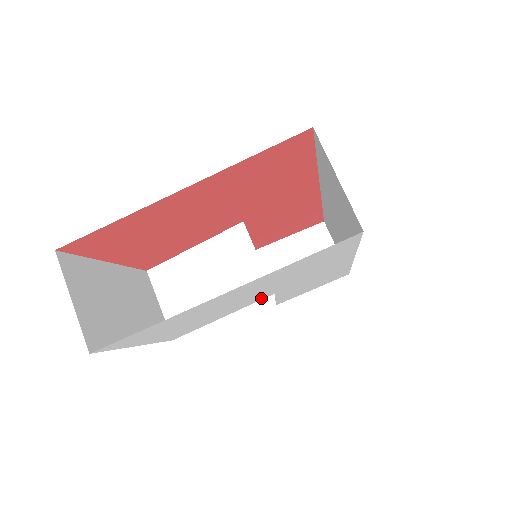
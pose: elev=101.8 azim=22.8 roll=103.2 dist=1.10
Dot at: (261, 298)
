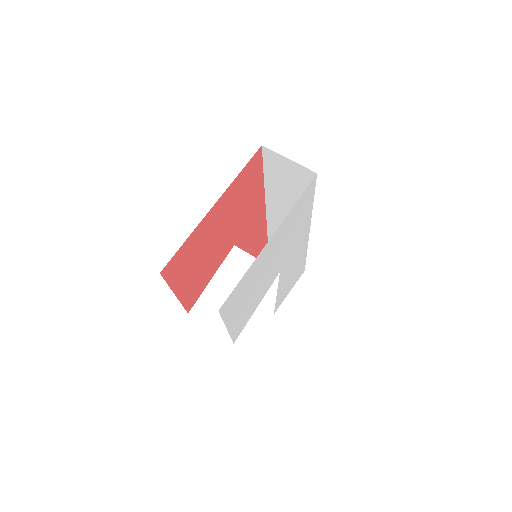
Dot at: (275, 276)
